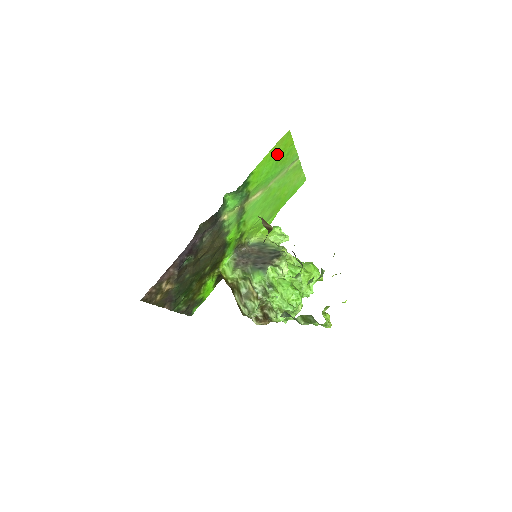
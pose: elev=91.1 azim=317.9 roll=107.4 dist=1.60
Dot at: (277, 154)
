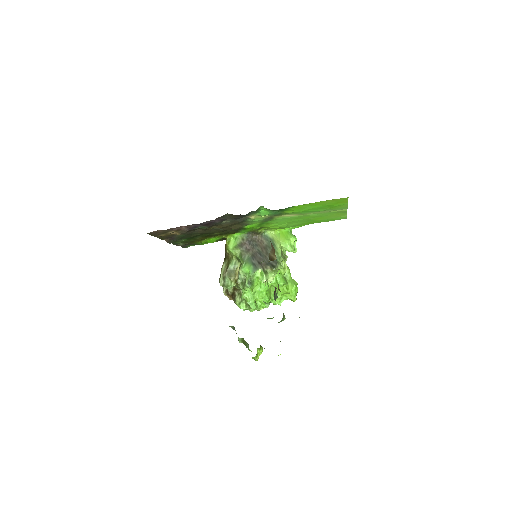
Dot at: (327, 204)
